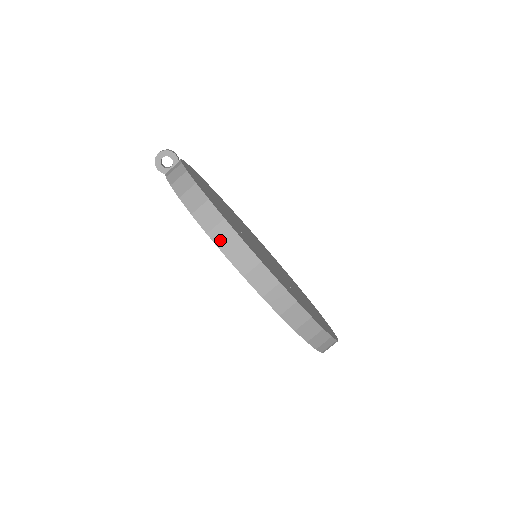
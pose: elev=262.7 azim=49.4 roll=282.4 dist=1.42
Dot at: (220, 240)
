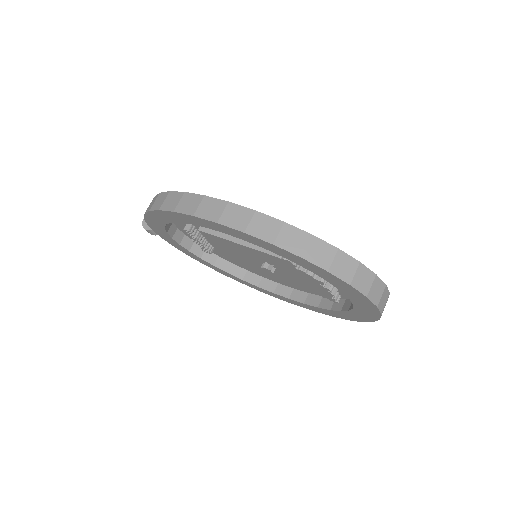
Dot at: (169, 206)
